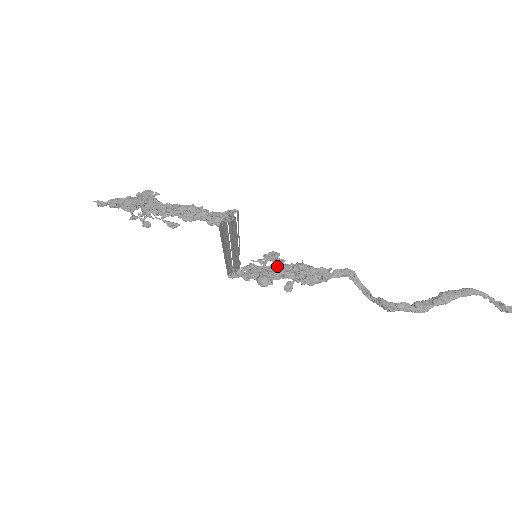
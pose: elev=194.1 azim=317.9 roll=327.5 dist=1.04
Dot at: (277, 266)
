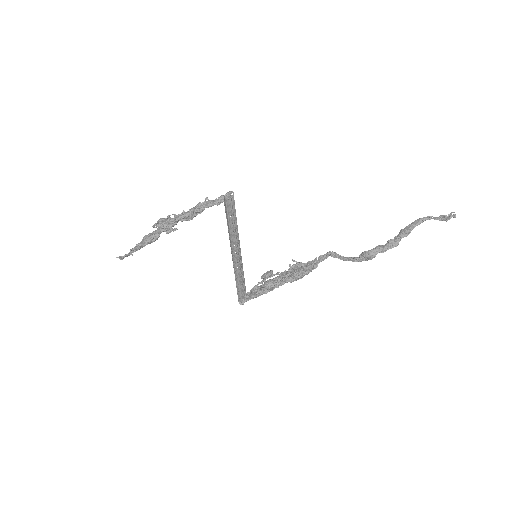
Dot at: (275, 278)
